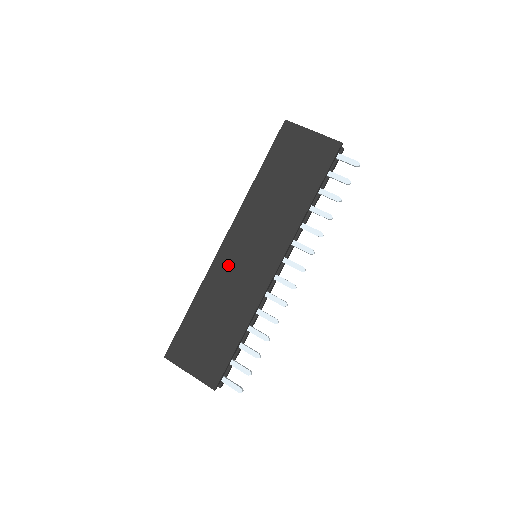
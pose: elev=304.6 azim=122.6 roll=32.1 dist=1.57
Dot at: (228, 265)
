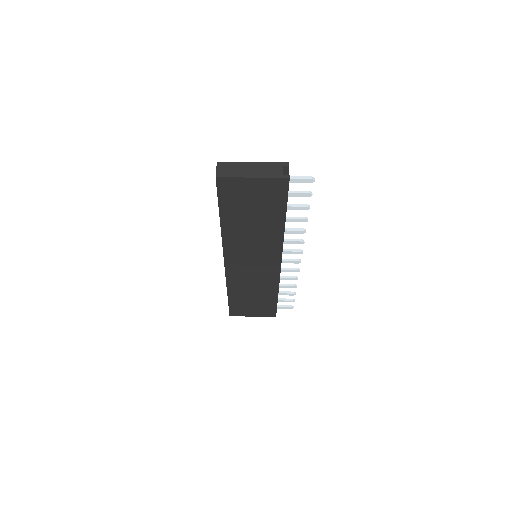
Dot at: (239, 273)
